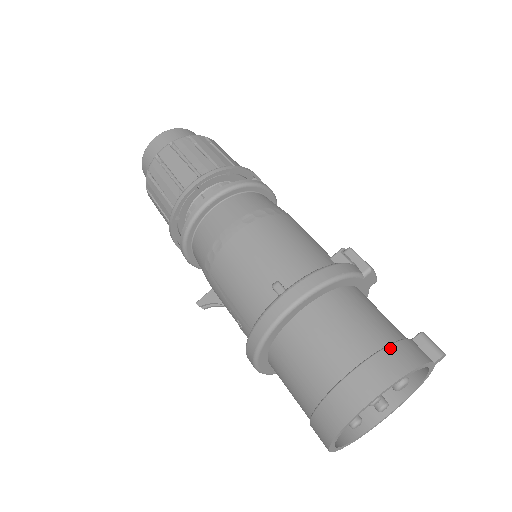
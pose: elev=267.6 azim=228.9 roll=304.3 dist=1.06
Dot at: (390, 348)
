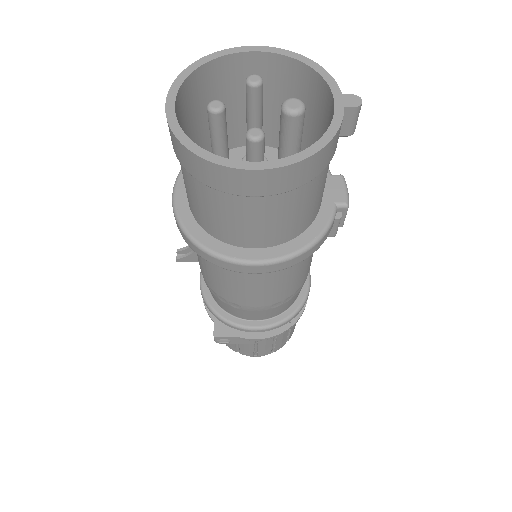
Dot at: (303, 85)
